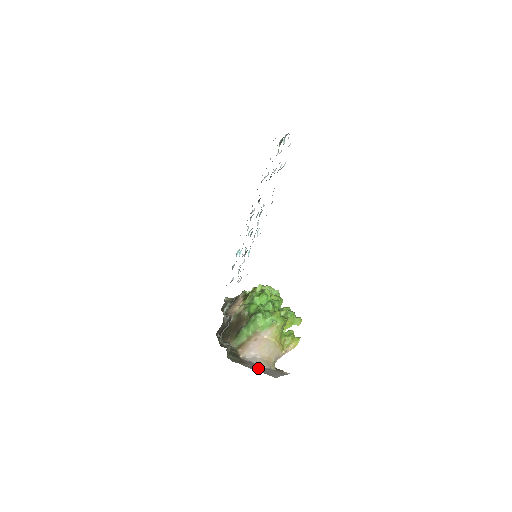
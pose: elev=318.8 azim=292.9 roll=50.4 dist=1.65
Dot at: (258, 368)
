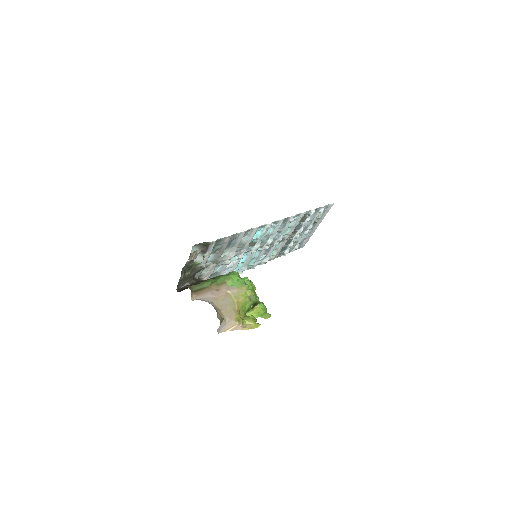
Dot at: occluded
